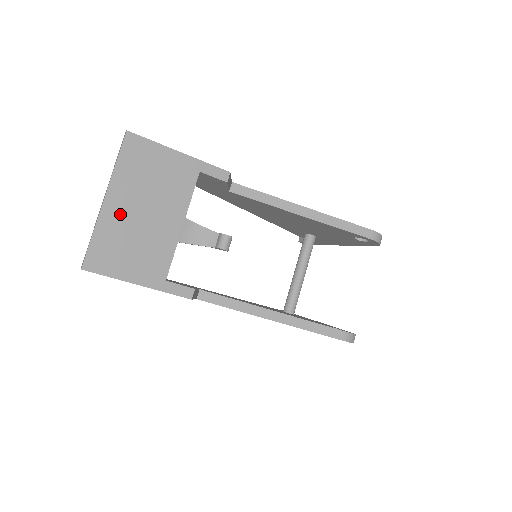
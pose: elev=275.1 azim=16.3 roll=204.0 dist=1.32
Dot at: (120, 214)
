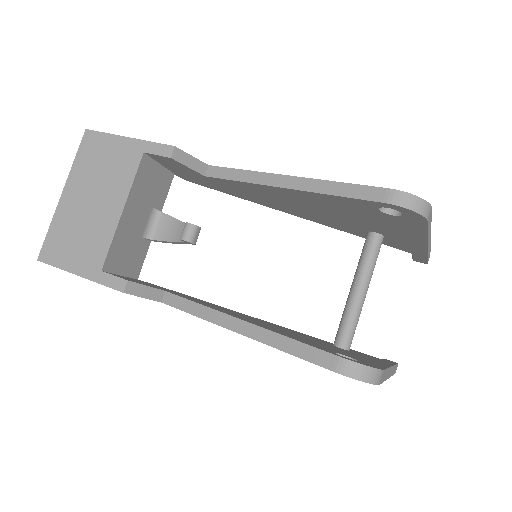
Dot at: (72, 206)
